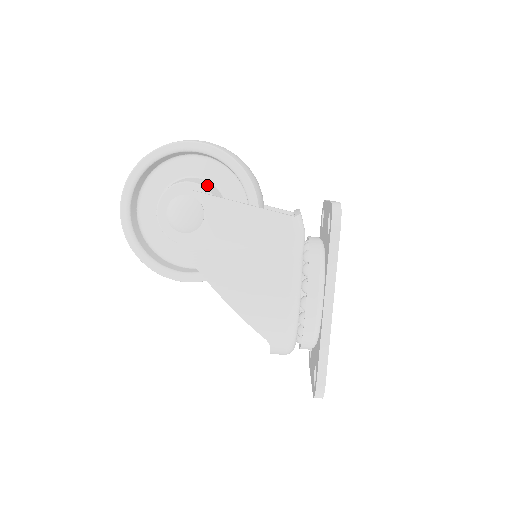
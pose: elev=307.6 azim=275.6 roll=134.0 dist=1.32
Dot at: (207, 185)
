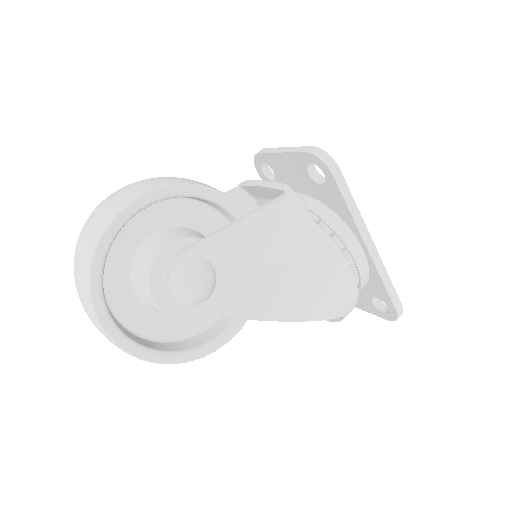
Dot at: (179, 233)
